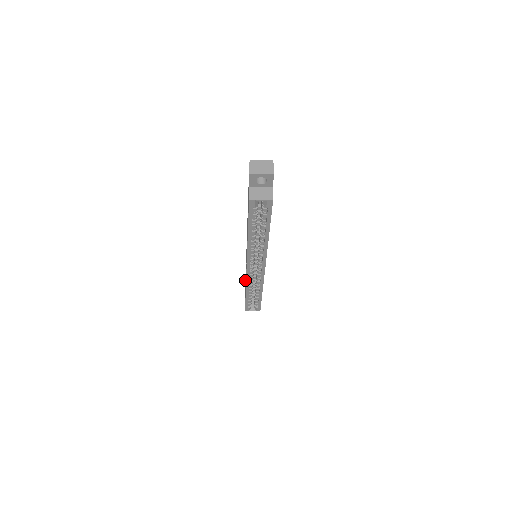
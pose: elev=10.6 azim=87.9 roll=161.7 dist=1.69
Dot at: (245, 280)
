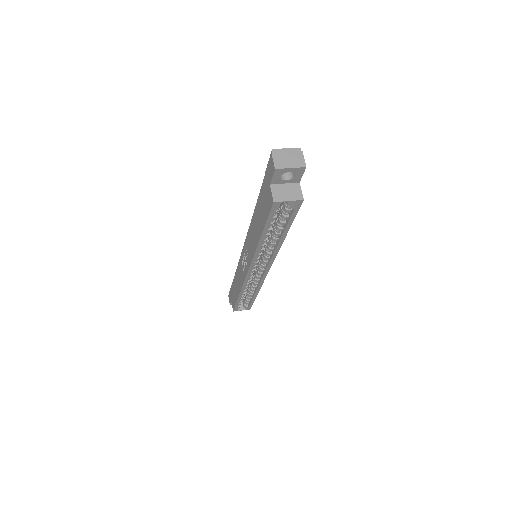
Dot at: occluded
